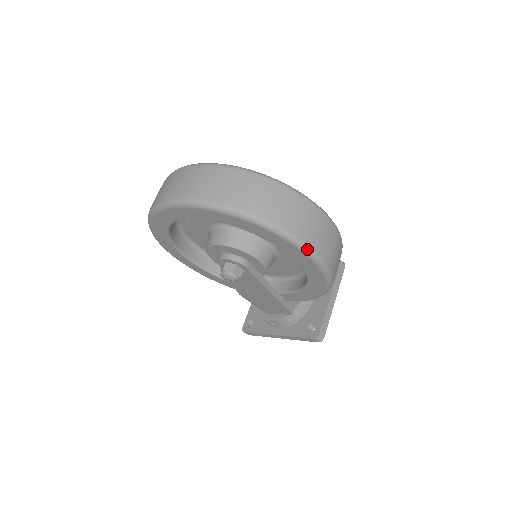
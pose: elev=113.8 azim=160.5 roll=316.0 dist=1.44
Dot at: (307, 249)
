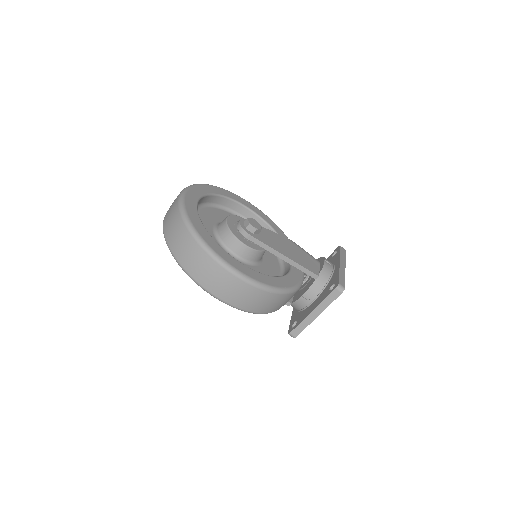
Dot at: (204, 289)
